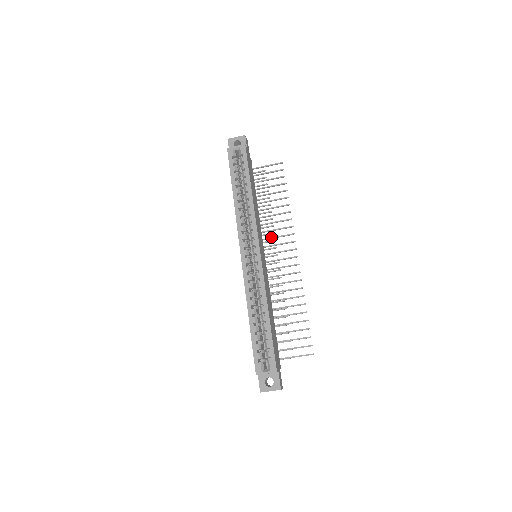
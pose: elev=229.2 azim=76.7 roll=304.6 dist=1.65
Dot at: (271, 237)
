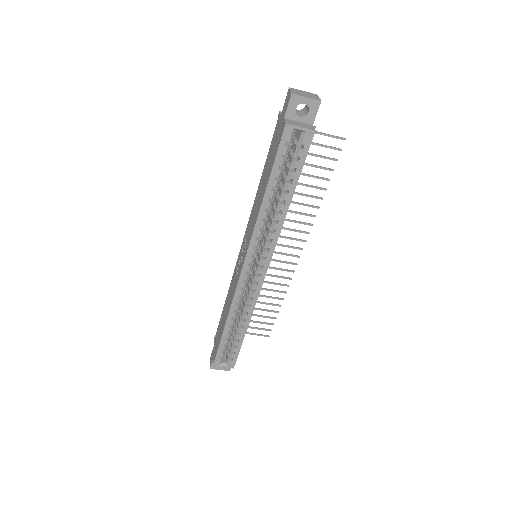
Dot at: occluded
